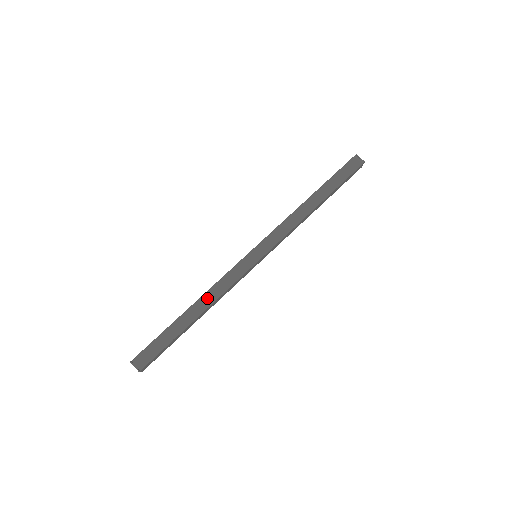
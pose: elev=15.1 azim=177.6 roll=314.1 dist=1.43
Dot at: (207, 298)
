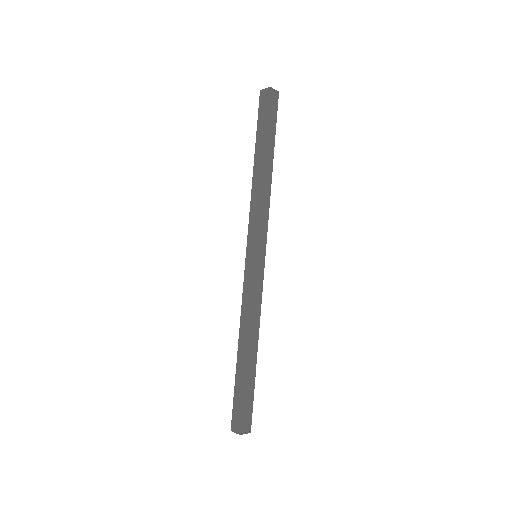
Dot at: (253, 328)
